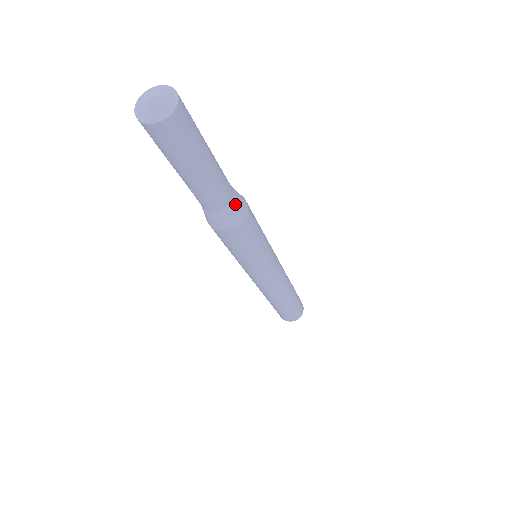
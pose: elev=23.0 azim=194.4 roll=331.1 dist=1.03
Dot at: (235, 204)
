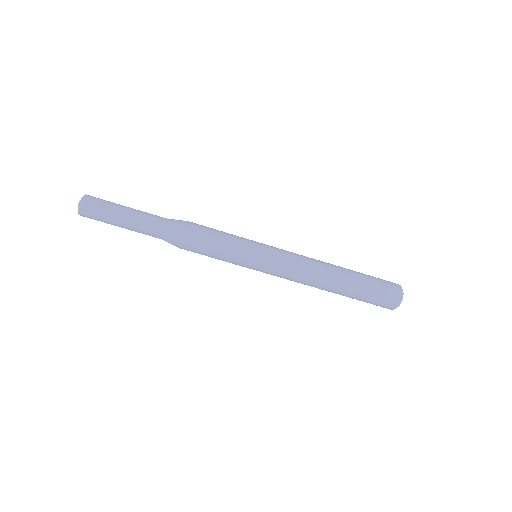
Dot at: (171, 222)
